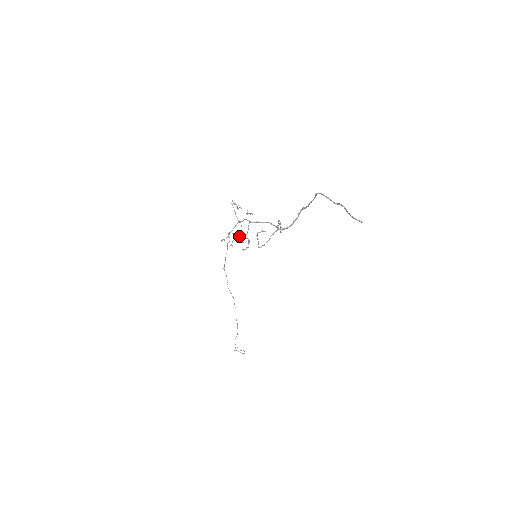
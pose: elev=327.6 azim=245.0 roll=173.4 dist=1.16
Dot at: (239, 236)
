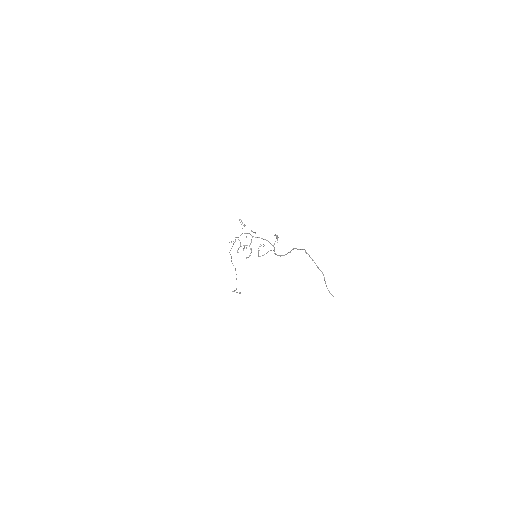
Dot at: (244, 246)
